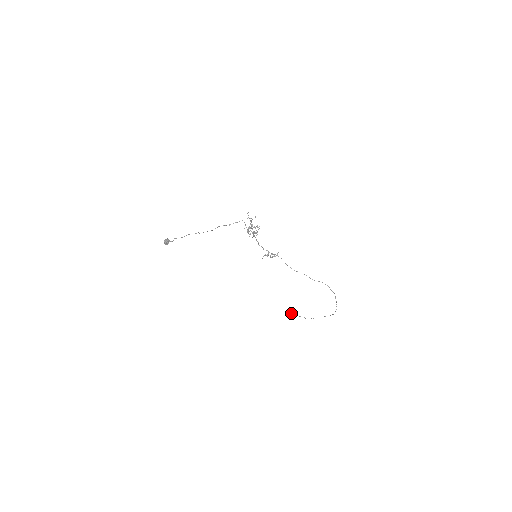
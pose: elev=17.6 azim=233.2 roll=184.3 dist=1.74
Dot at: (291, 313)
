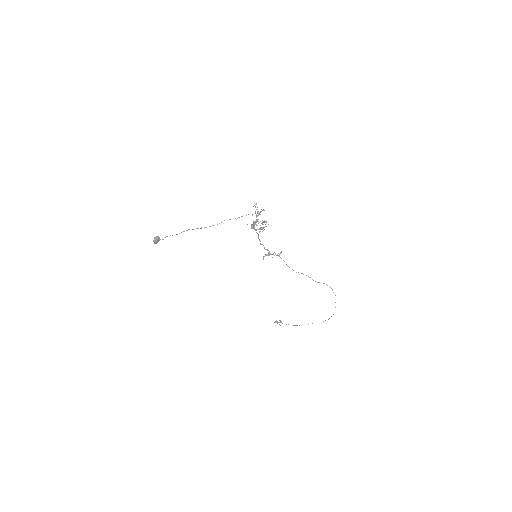
Dot at: (277, 321)
